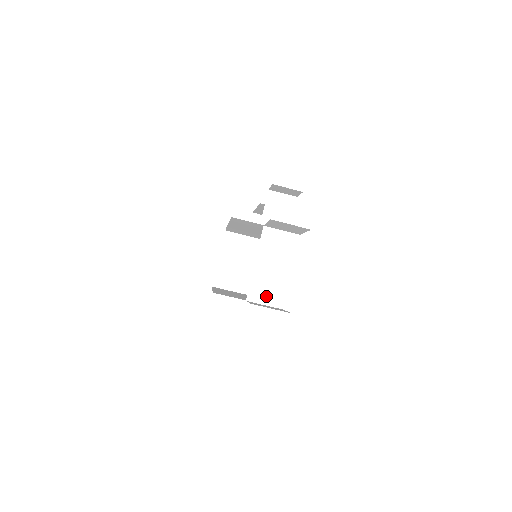
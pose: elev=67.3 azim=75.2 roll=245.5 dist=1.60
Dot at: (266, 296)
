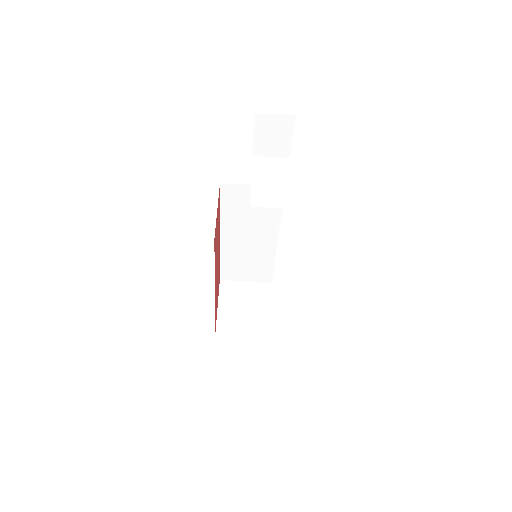
Dot at: (272, 201)
